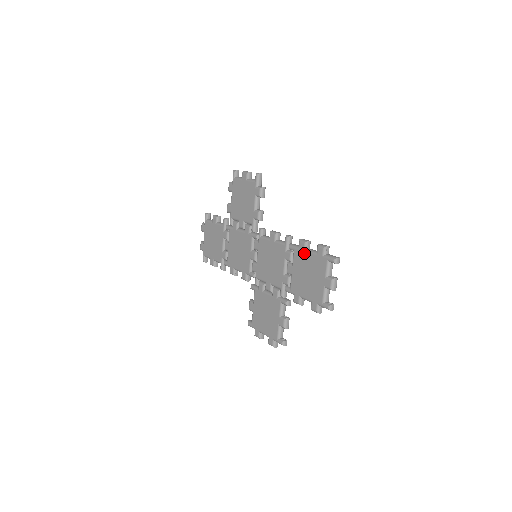
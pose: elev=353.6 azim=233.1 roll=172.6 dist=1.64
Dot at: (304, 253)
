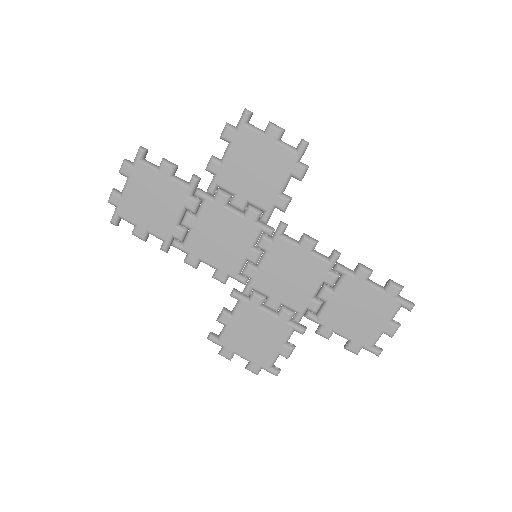
Dot at: (363, 285)
